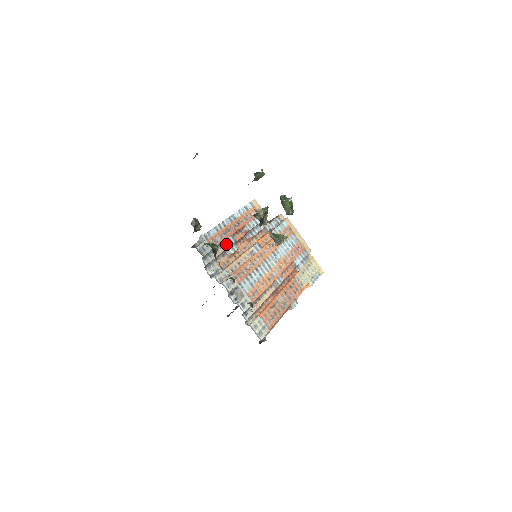
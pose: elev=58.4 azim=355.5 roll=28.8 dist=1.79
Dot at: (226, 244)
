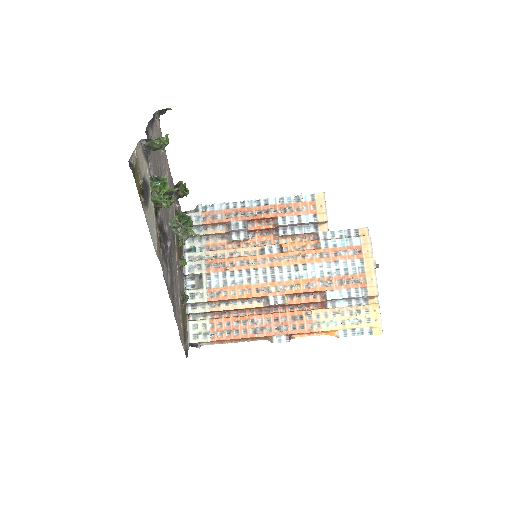
Dot at: (229, 226)
